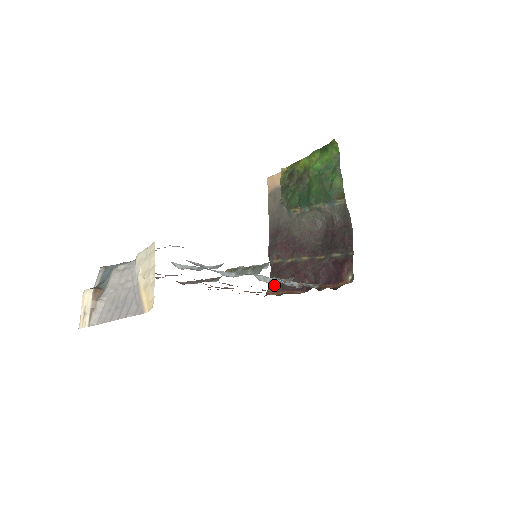
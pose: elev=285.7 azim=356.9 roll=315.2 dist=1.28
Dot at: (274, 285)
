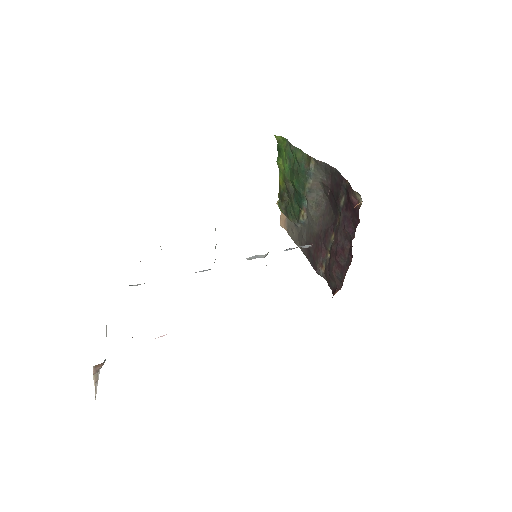
Dot at: (335, 289)
